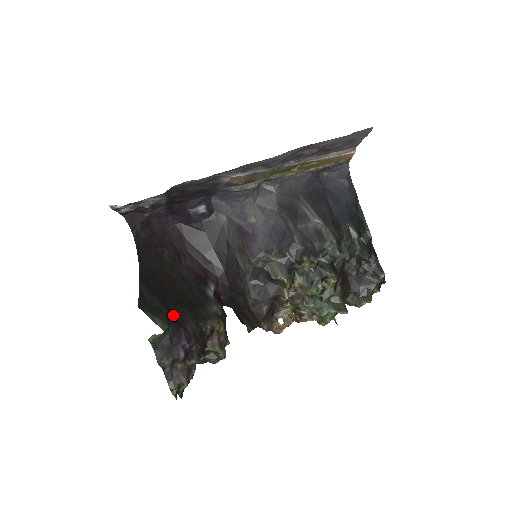
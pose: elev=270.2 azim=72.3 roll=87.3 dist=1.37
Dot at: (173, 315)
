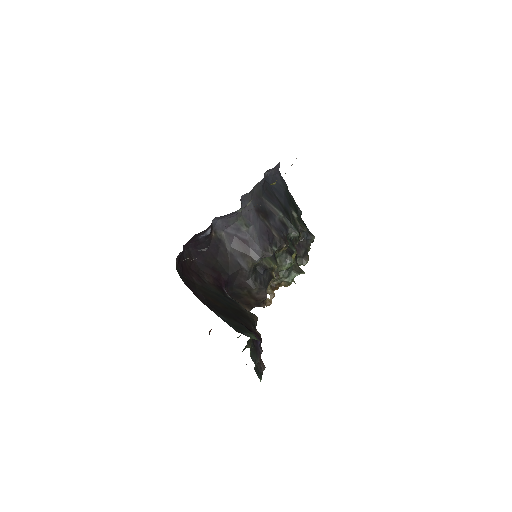
Dot at: (245, 326)
